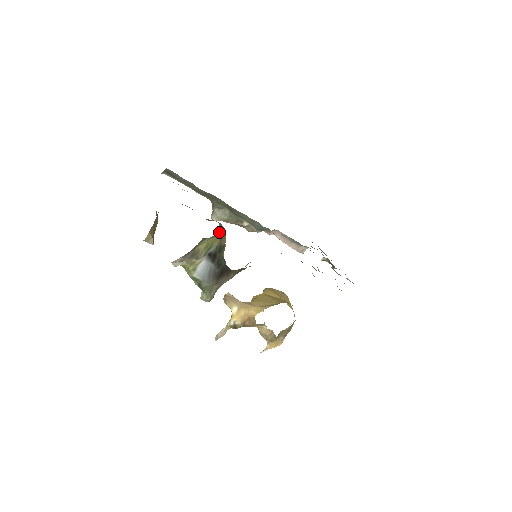
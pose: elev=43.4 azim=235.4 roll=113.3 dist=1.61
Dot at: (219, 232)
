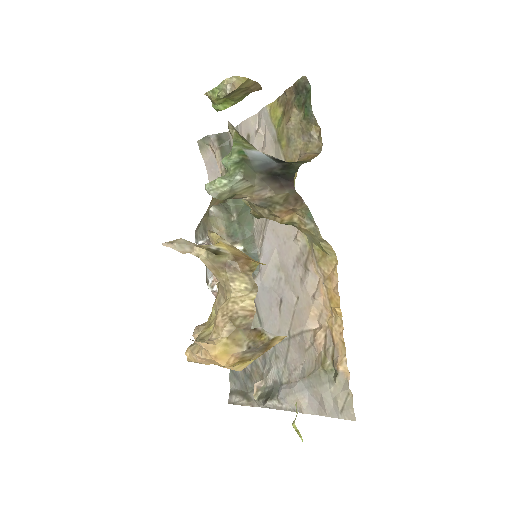
Dot at: occluded
